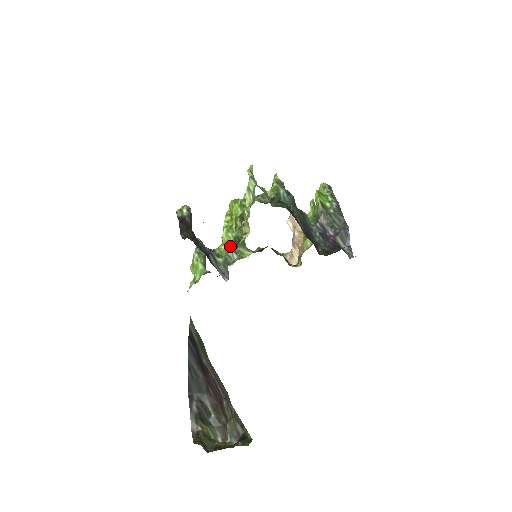
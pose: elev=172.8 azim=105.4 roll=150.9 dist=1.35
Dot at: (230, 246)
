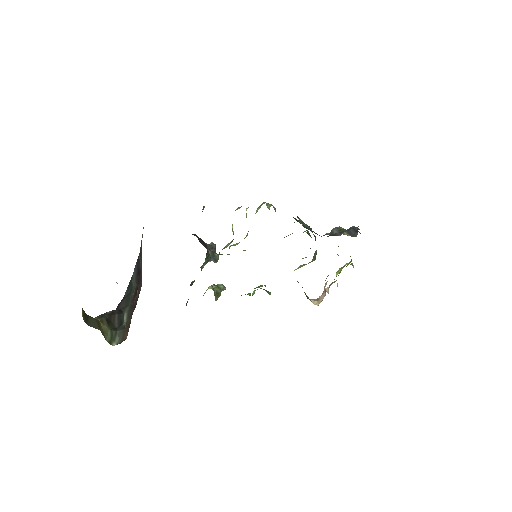
Dot at: occluded
